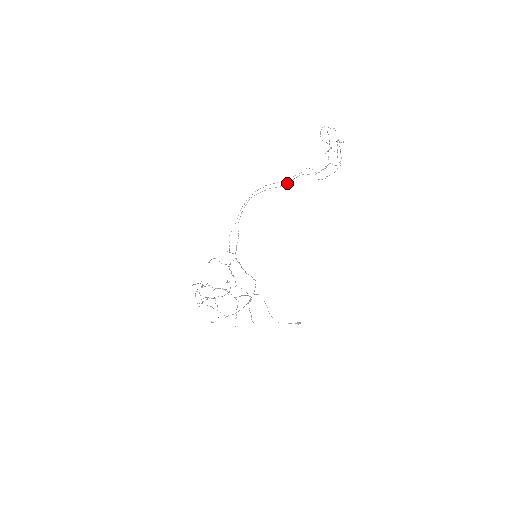
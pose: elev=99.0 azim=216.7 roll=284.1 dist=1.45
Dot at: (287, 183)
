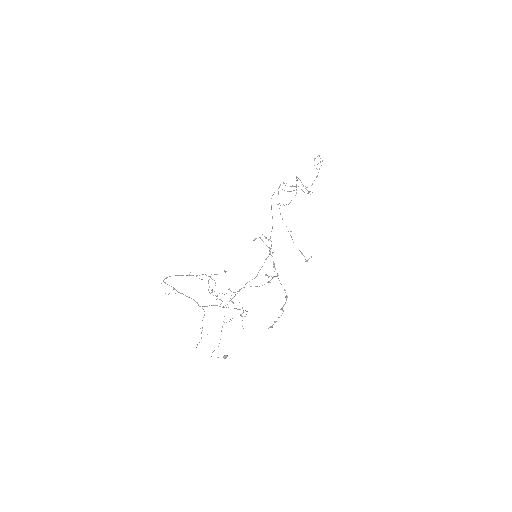
Dot at: occluded
